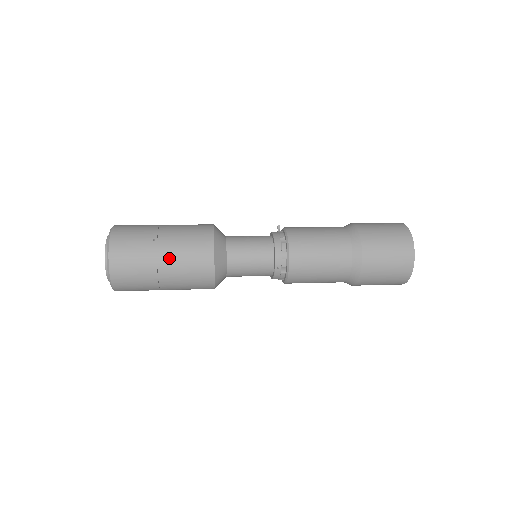
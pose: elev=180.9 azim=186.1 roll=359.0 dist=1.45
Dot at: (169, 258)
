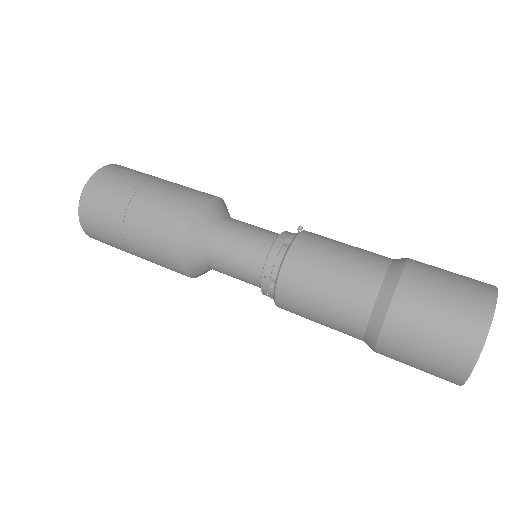
Dot at: (139, 213)
